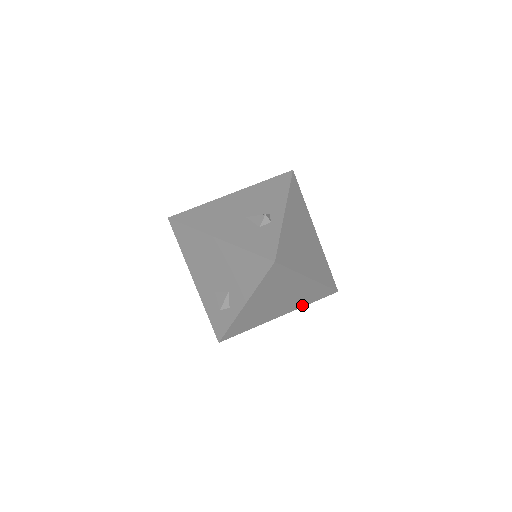
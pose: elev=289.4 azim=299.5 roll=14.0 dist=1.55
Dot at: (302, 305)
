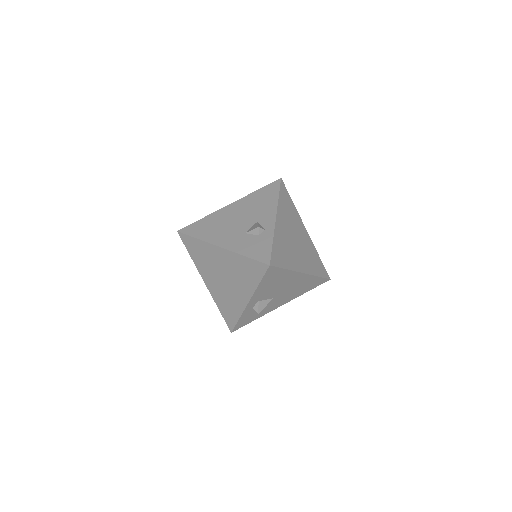
Dot at: (313, 272)
